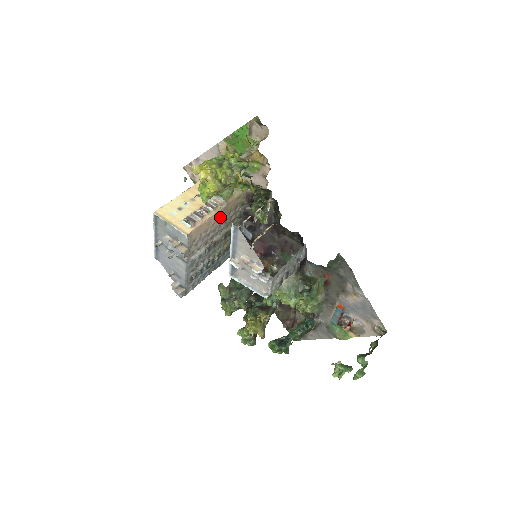
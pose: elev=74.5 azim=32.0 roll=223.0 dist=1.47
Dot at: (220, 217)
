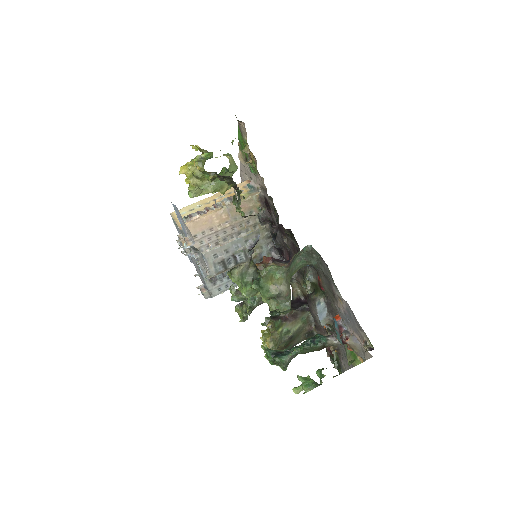
Dot at: (227, 218)
